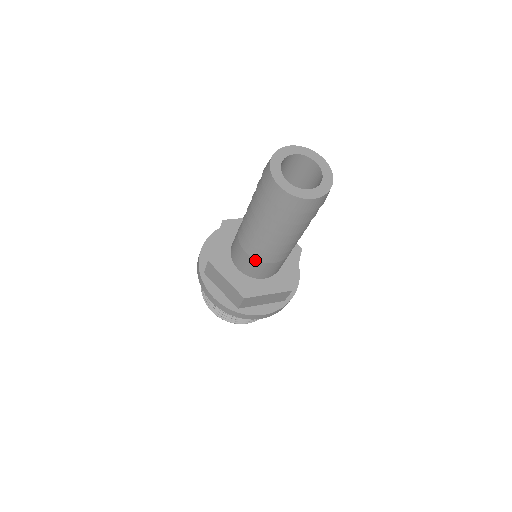
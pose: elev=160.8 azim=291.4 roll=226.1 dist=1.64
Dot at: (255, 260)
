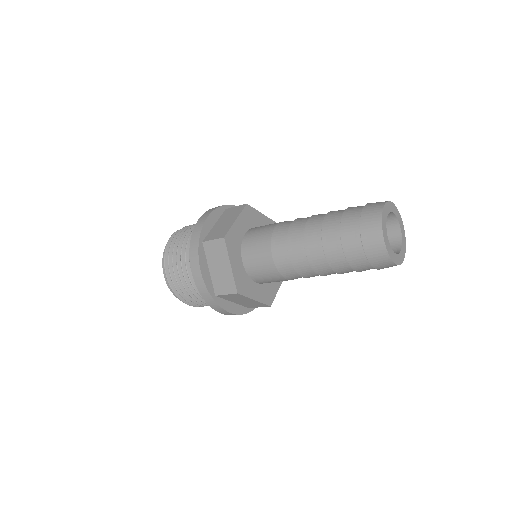
Dot at: occluded
